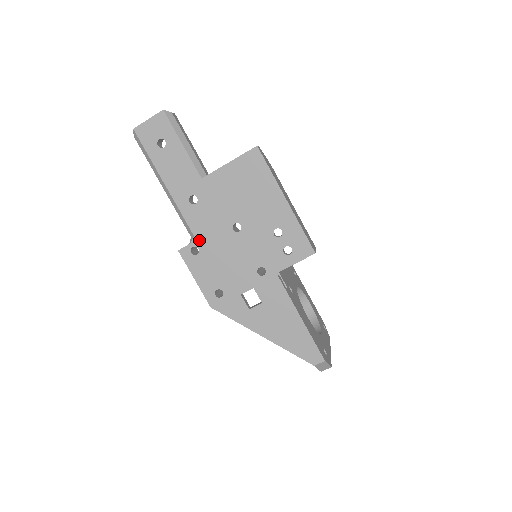
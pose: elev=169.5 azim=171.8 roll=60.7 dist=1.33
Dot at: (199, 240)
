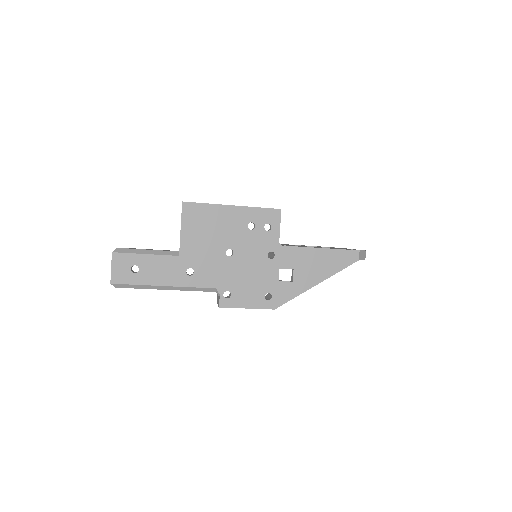
Dot at: (221, 287)
